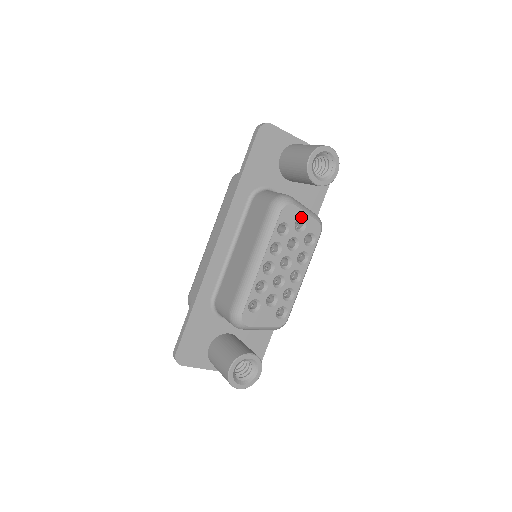
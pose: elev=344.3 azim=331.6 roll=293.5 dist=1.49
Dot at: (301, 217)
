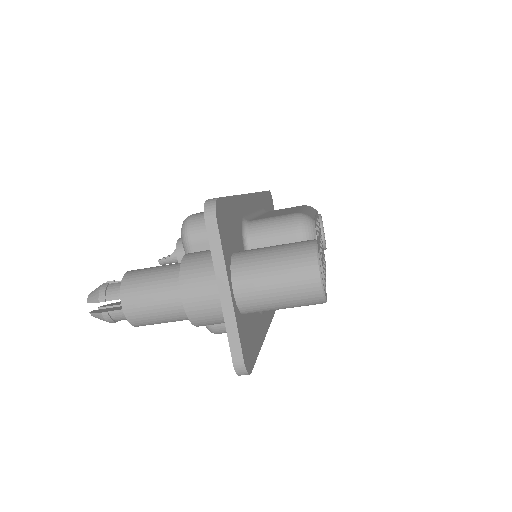
Dot at: (321, 236)
